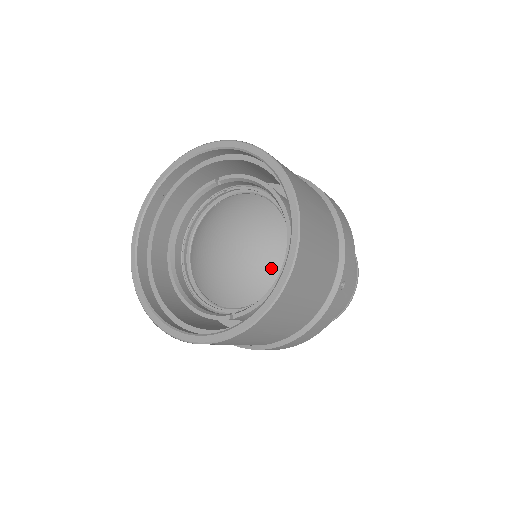
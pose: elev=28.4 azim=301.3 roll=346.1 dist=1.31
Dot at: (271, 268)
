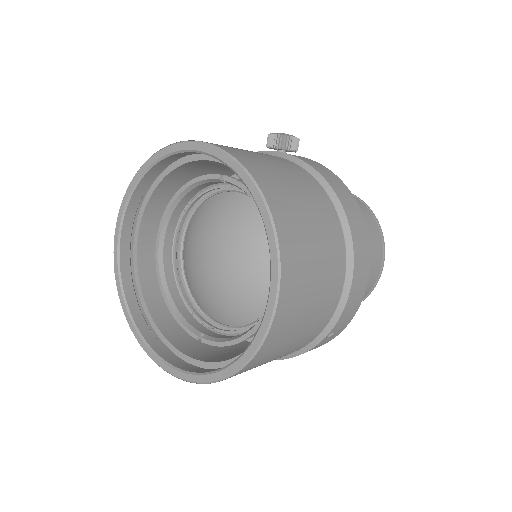
Dot at: (252, 306)
